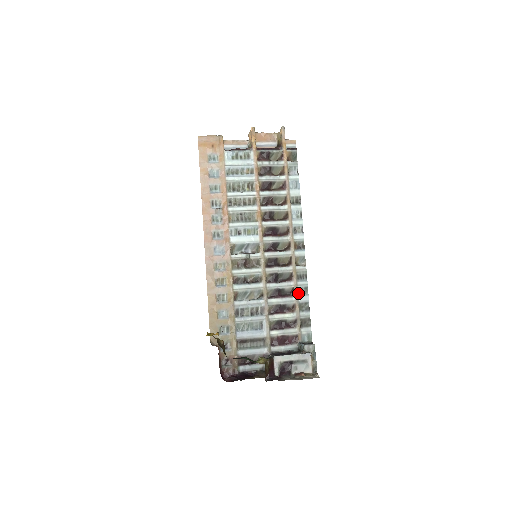
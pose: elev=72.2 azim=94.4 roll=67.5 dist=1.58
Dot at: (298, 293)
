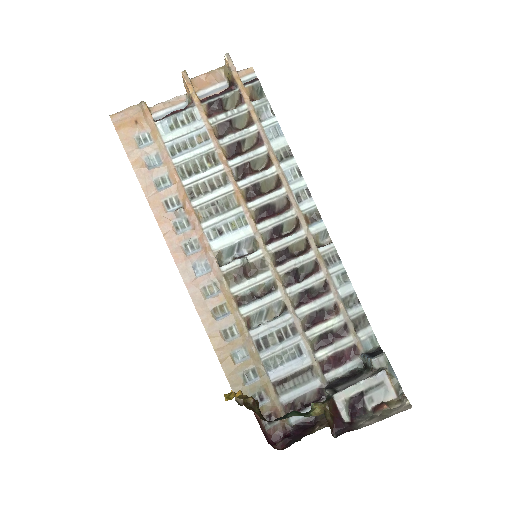
Dot at: (335, 285)
